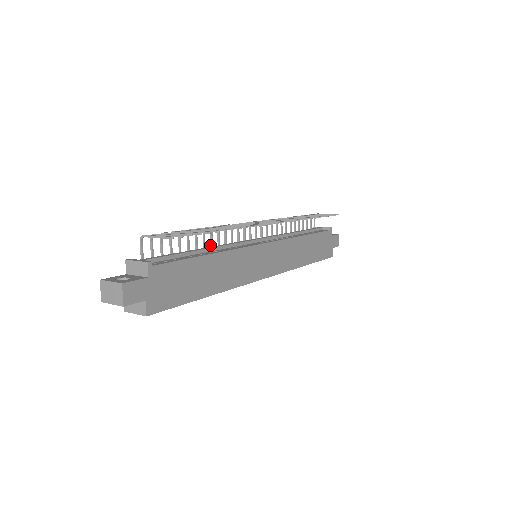
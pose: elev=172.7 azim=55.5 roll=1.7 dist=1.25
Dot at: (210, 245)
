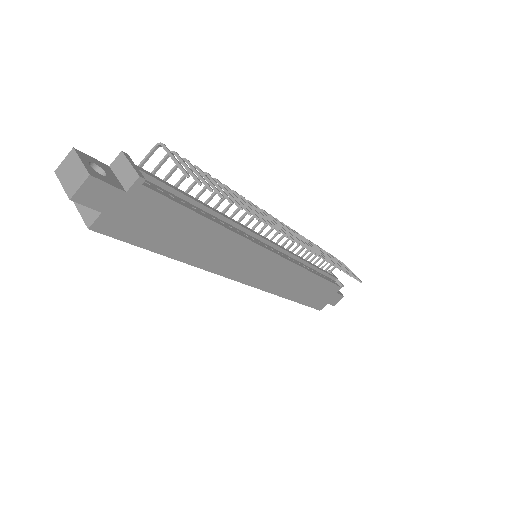
Dot at: (223, 210)
